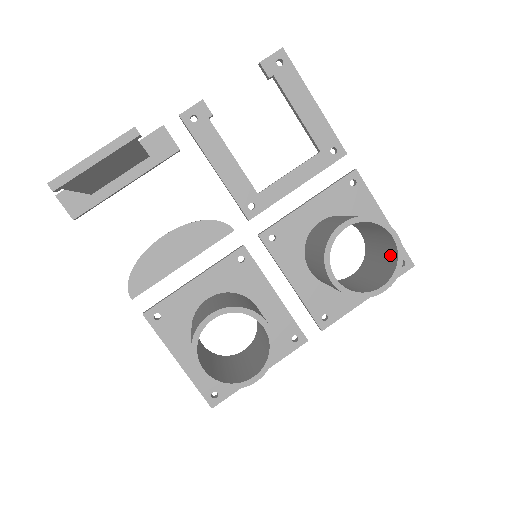
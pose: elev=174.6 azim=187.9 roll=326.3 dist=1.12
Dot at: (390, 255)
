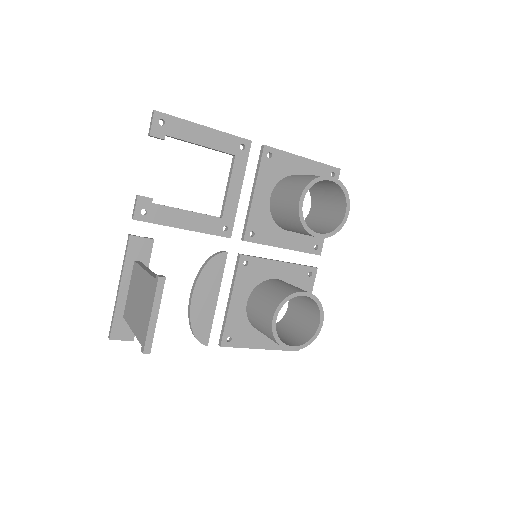
Dot at: (334, 188)
